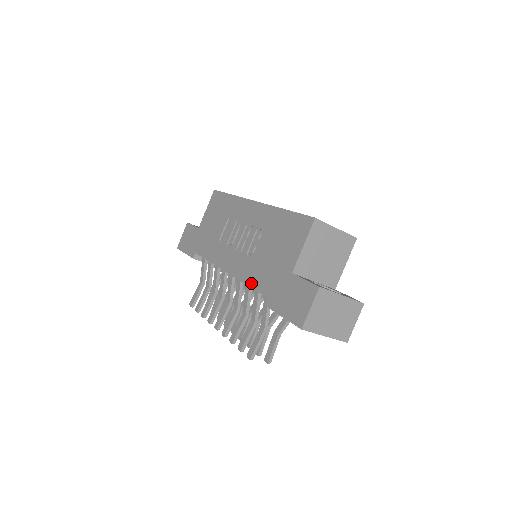
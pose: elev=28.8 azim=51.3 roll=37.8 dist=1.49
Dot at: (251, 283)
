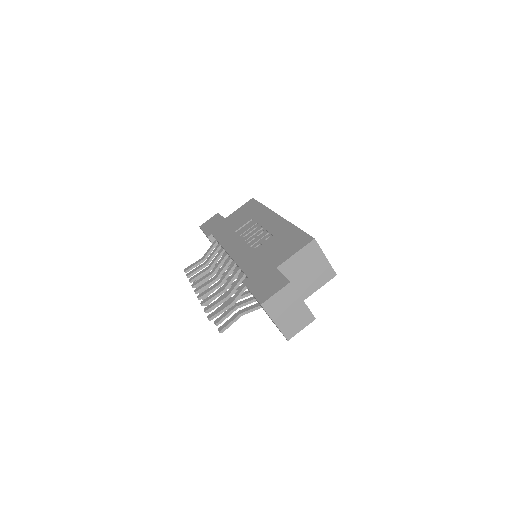
Dot at: (242, 265)
